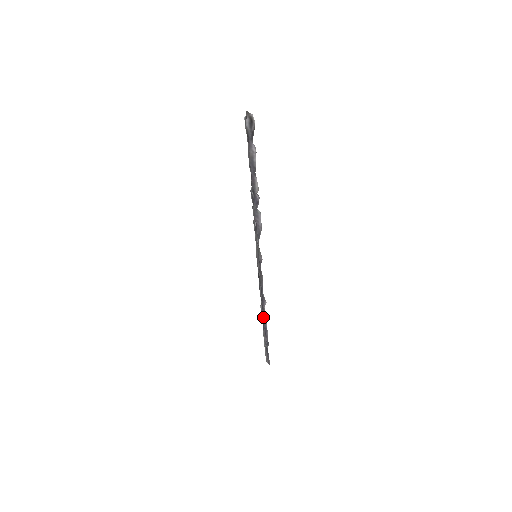
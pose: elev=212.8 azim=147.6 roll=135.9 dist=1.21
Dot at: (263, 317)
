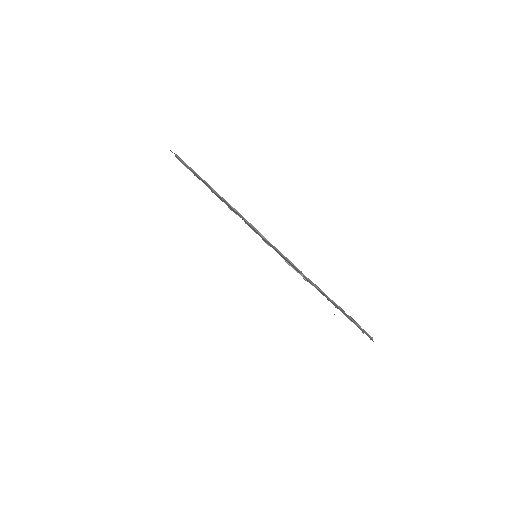
Dot at: occluded
